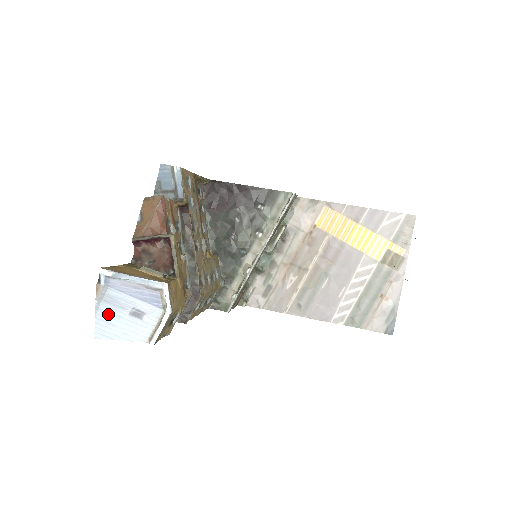
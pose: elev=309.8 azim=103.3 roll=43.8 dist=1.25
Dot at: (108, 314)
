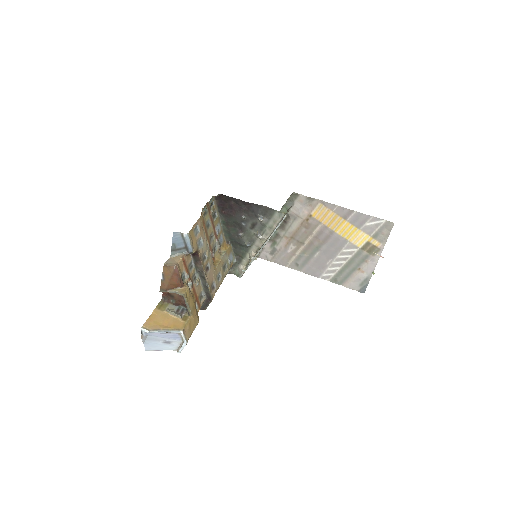
Dot at: (151, 343)
